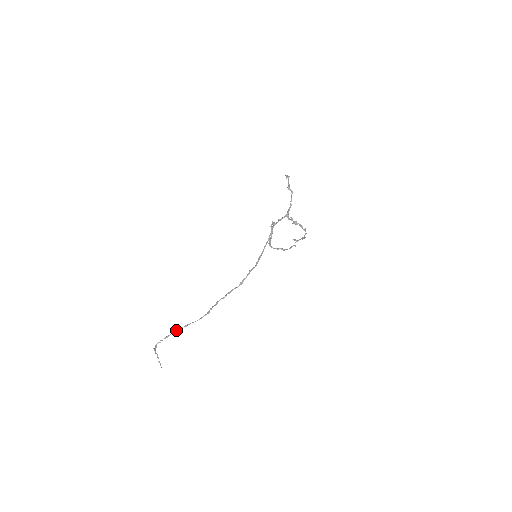
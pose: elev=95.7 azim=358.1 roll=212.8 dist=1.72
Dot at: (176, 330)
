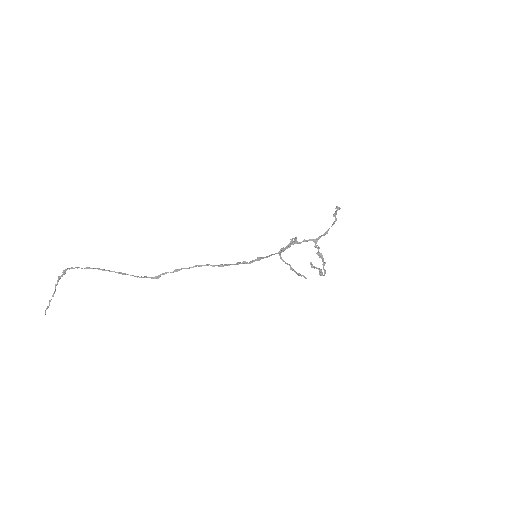
Dot at: occluded
